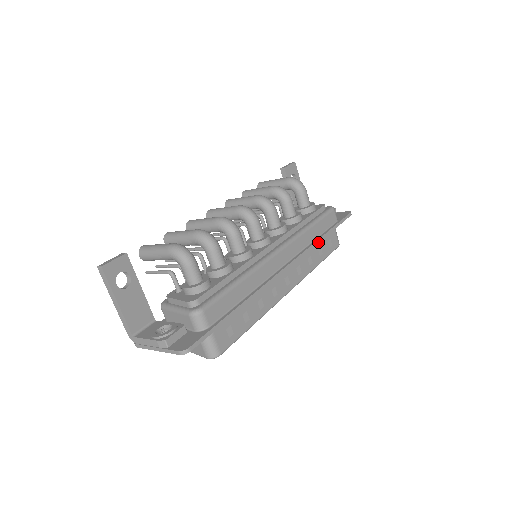
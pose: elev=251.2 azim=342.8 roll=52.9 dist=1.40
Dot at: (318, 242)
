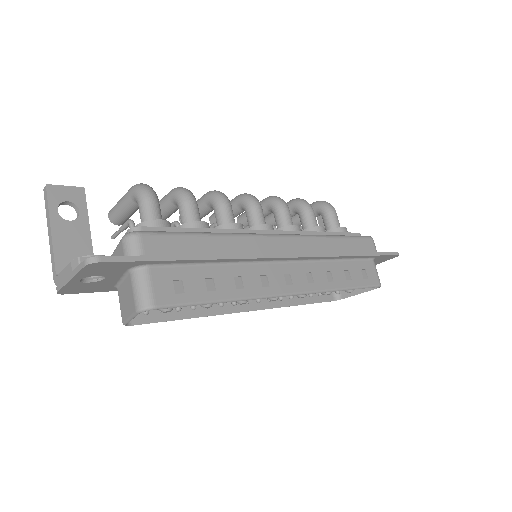
Dot at: (342, 255)
